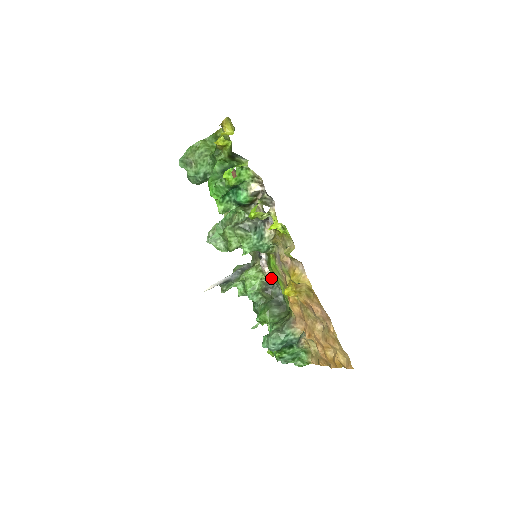
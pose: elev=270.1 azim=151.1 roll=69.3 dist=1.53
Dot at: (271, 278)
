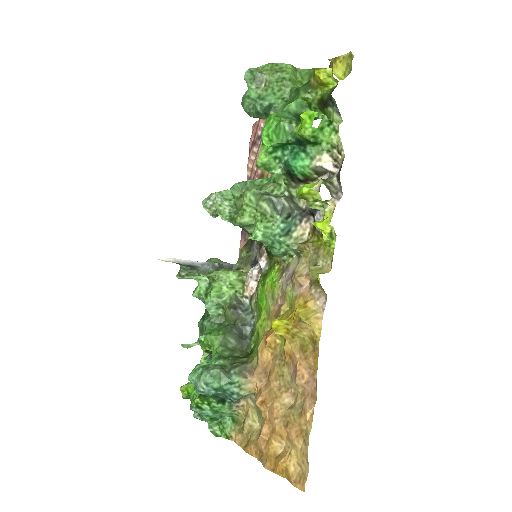
Dot at: (251, 298)
